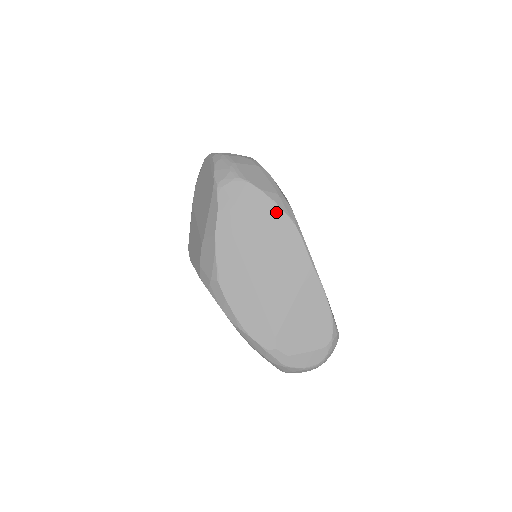
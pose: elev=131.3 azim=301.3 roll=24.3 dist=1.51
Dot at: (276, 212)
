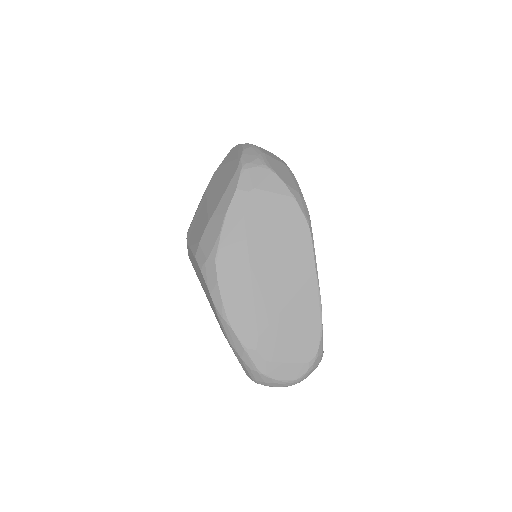
Dot at: (293, 208)
